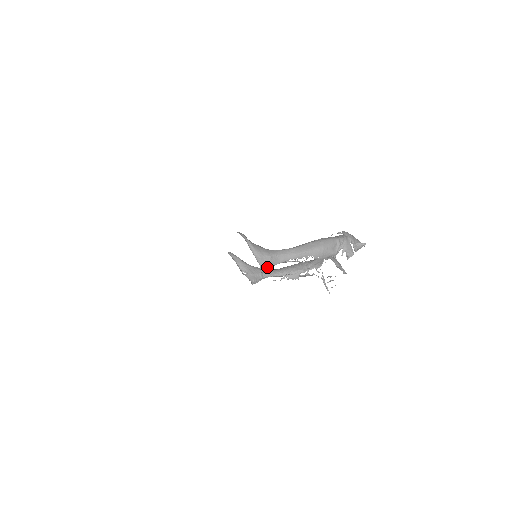
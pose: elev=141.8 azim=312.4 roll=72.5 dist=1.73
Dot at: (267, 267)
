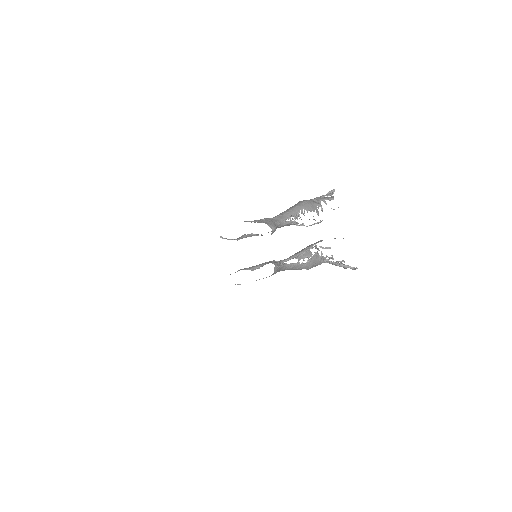
Dot at: (272, 224)
